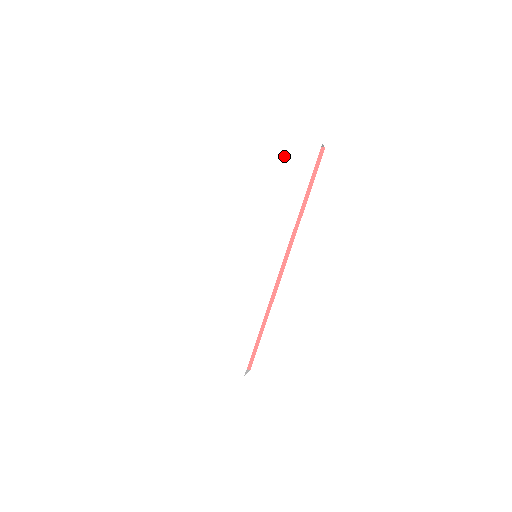
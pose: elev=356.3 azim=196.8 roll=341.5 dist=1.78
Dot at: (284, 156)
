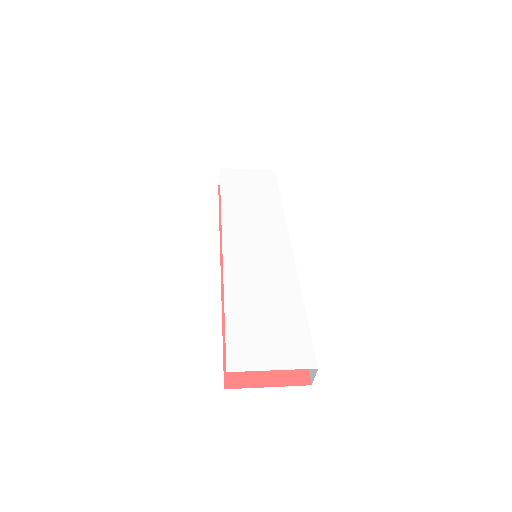
Dot at: (247, 180)
